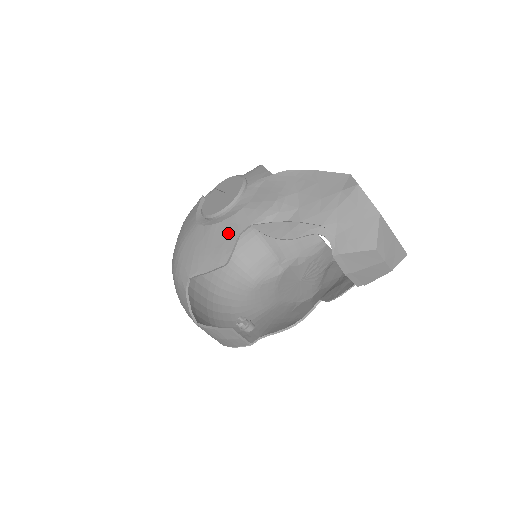
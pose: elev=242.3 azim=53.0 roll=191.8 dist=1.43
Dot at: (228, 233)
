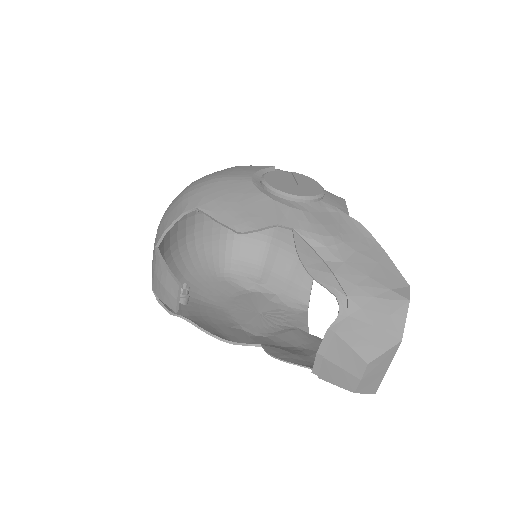
Dot at: (269, 213)
